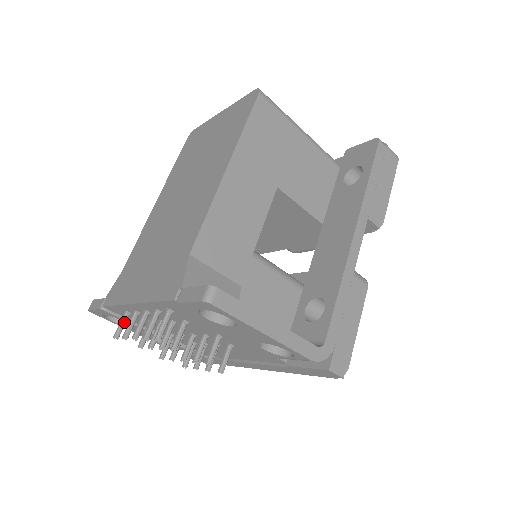
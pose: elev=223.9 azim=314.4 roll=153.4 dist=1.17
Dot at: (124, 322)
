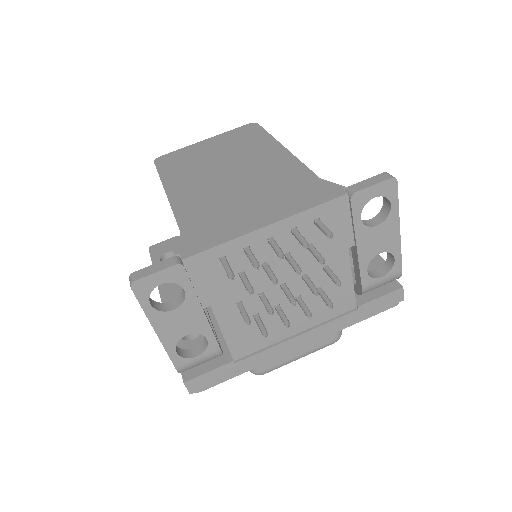
Dot at: (229, 265)
